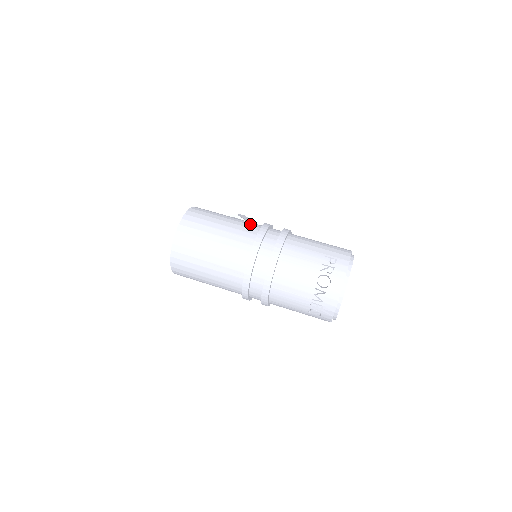
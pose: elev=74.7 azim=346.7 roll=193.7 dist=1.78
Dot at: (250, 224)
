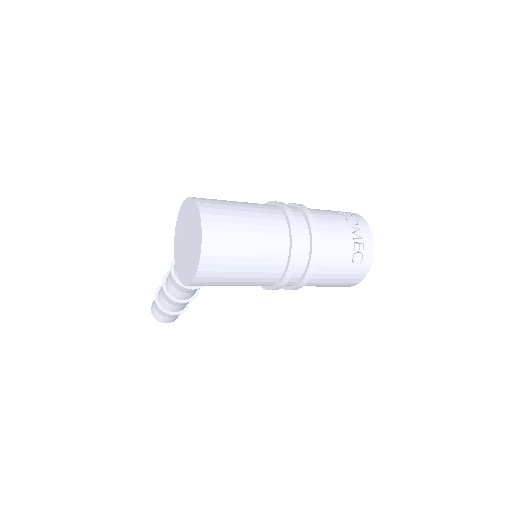
Dot at: occluded
